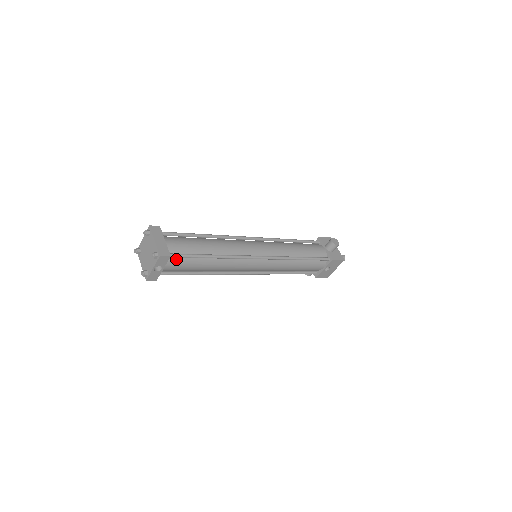
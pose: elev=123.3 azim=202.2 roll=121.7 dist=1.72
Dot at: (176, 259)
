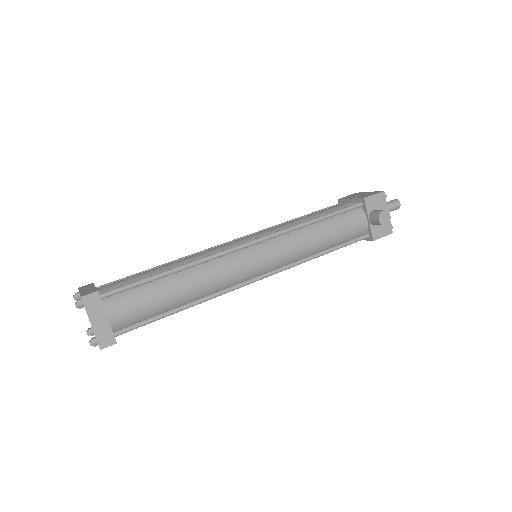
Dot at: occluded
